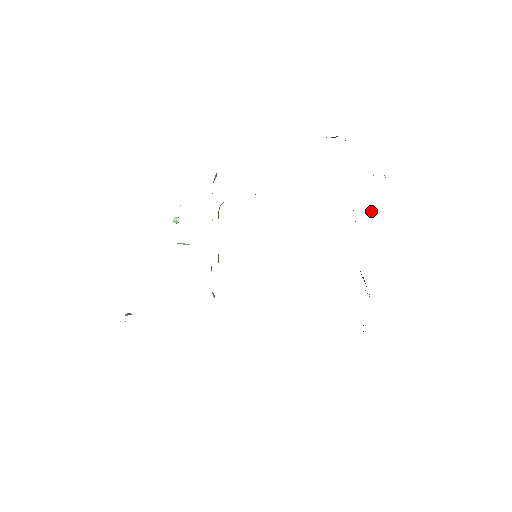
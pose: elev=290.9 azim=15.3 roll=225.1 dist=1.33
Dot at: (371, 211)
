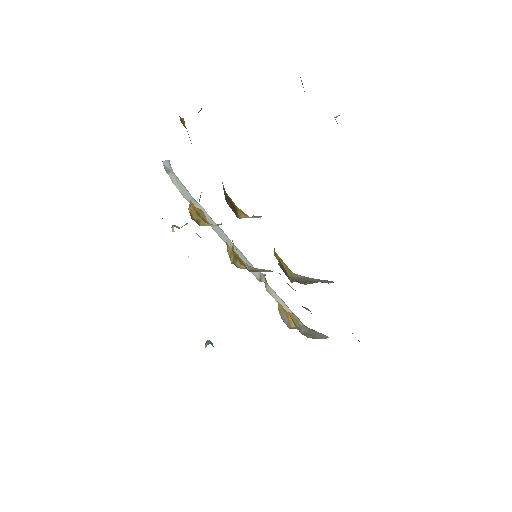
Dot at: occluded
